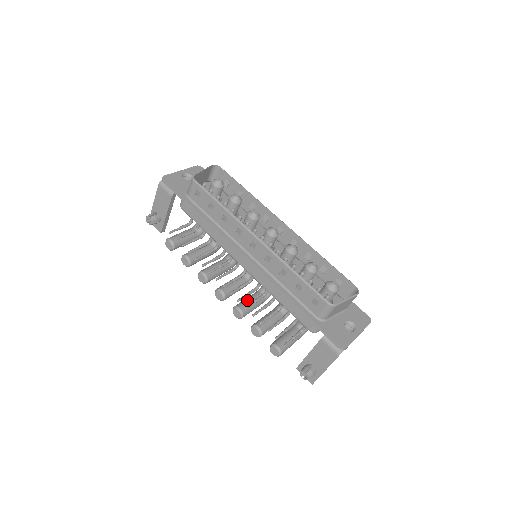
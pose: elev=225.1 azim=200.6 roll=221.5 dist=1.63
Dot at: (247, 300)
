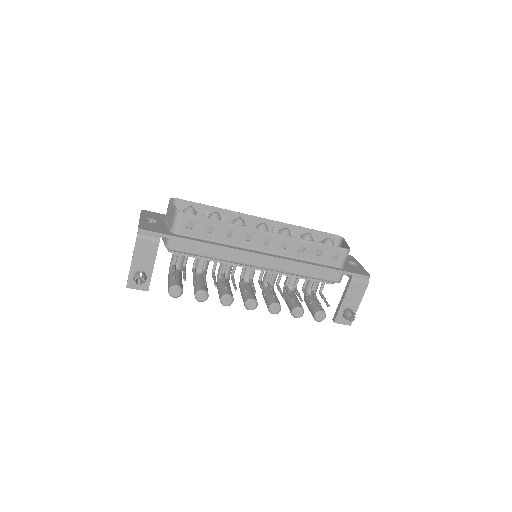
Dot at: (271, 296)
